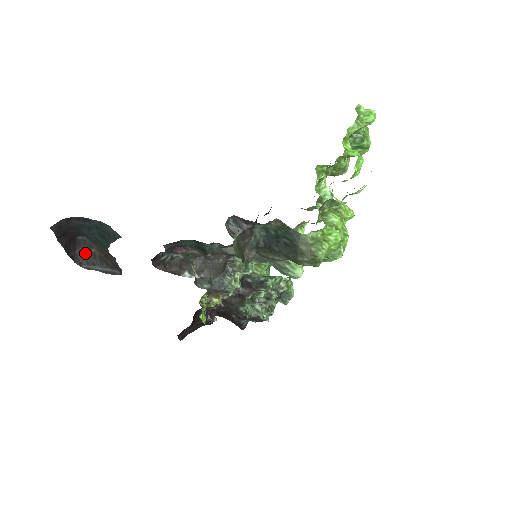
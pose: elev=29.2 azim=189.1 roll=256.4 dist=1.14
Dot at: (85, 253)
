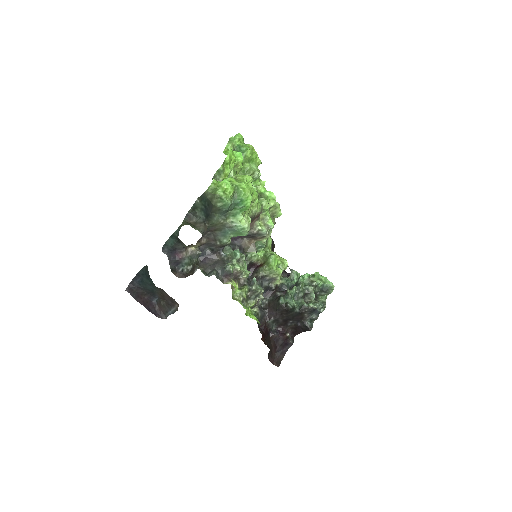
Dot at: (161, 309)
